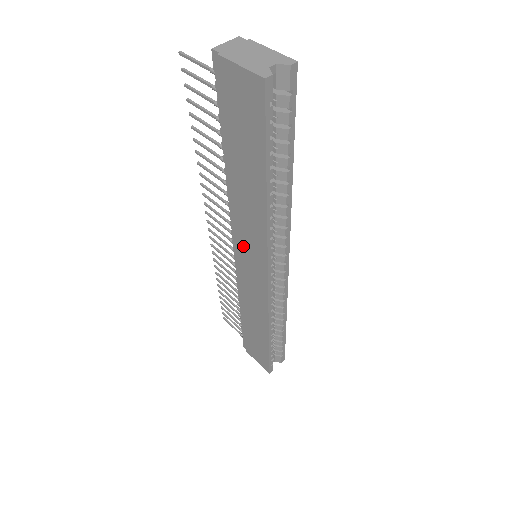
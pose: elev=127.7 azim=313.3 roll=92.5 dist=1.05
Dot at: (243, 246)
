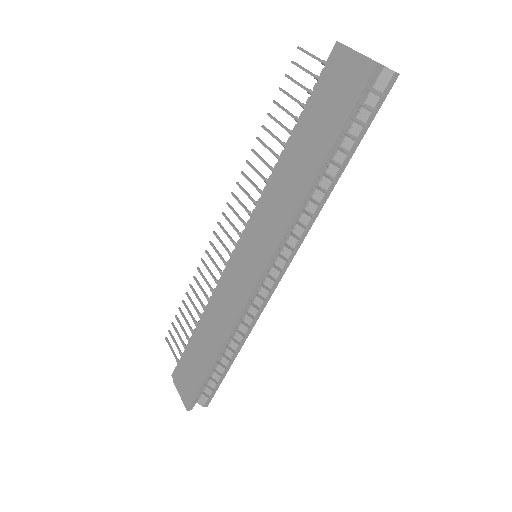
Dot at: (254, 234)
